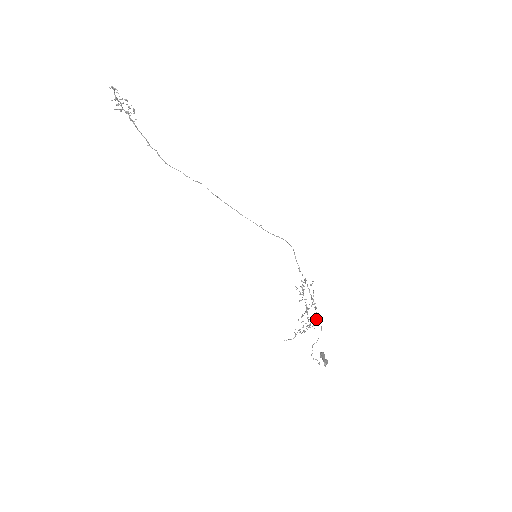
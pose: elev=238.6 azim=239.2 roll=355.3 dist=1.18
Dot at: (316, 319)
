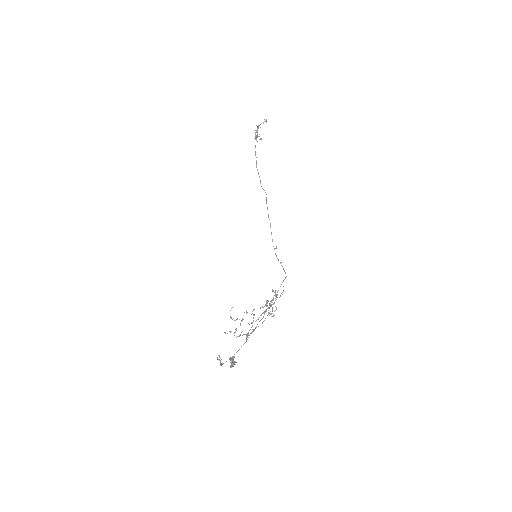
Dot at: occluded
